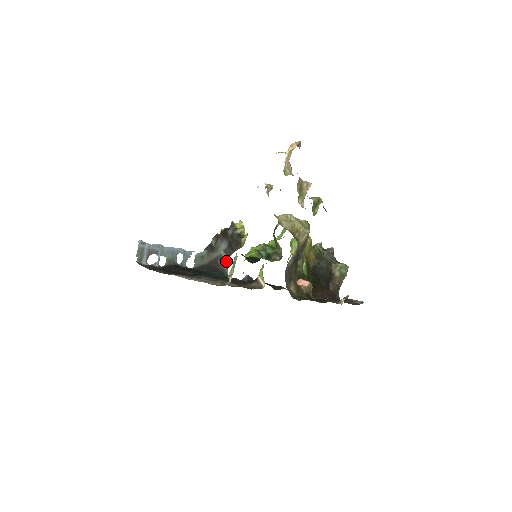
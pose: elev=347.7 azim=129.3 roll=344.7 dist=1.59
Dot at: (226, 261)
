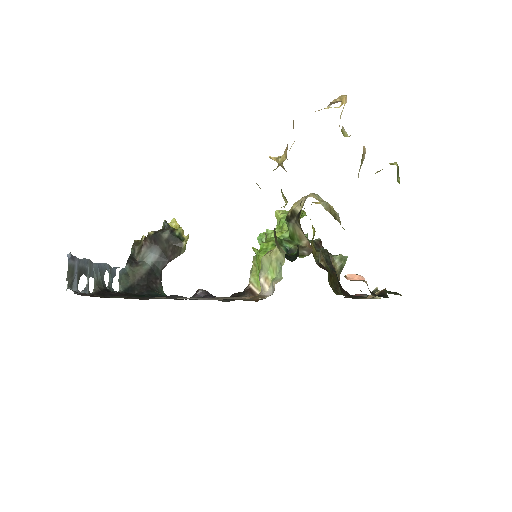
Dot at: (159, 276)
